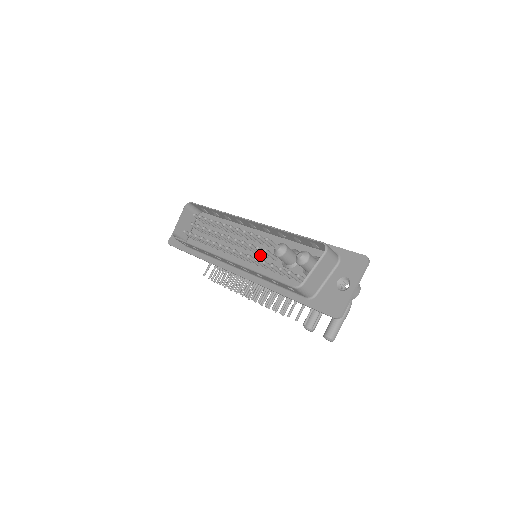
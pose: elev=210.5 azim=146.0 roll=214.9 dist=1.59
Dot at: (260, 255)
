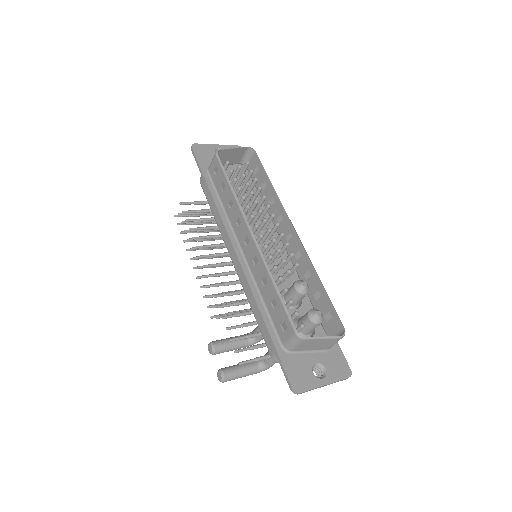
Dot at: occluded
